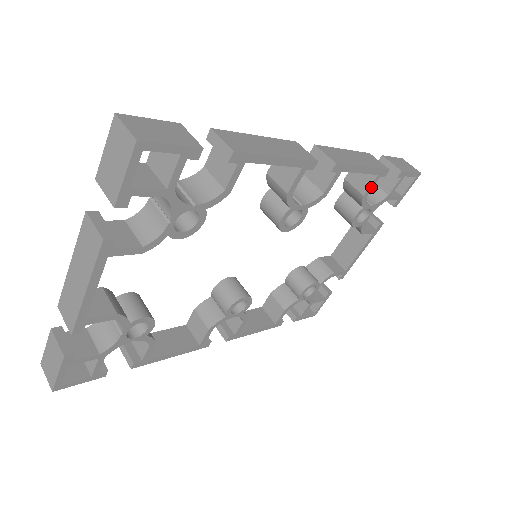
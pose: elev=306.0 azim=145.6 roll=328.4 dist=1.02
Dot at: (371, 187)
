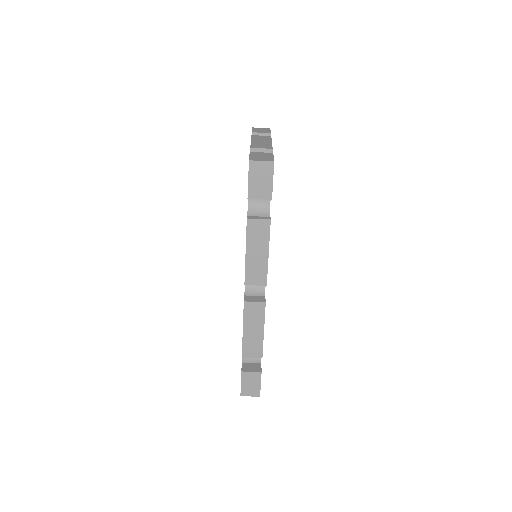
Dot at: occluded
